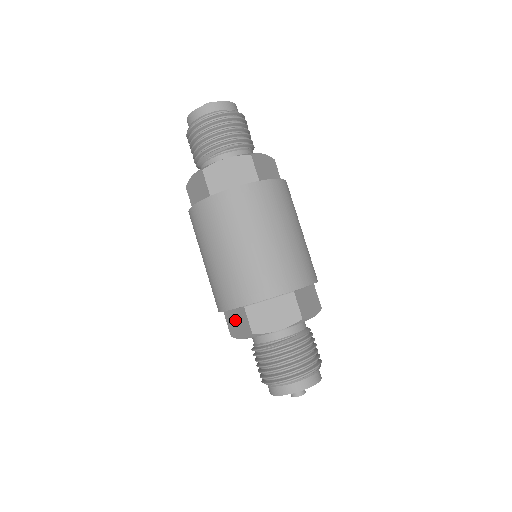
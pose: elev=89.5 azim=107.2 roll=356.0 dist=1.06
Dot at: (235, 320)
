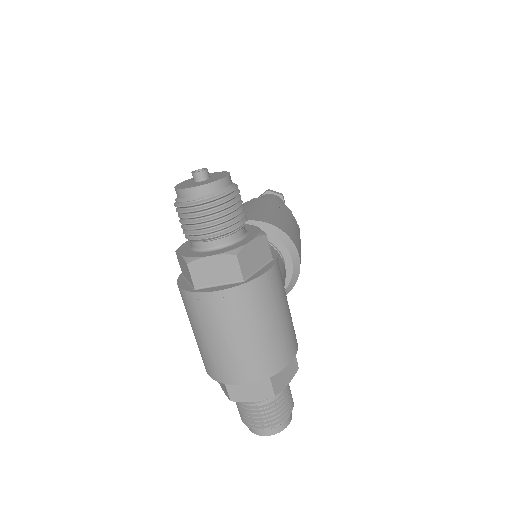
Dot at: occluded
